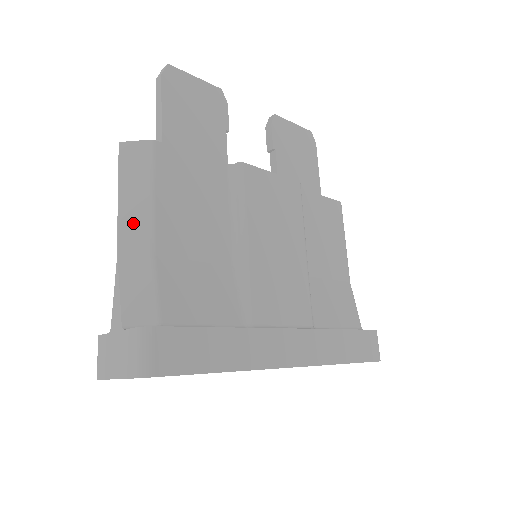
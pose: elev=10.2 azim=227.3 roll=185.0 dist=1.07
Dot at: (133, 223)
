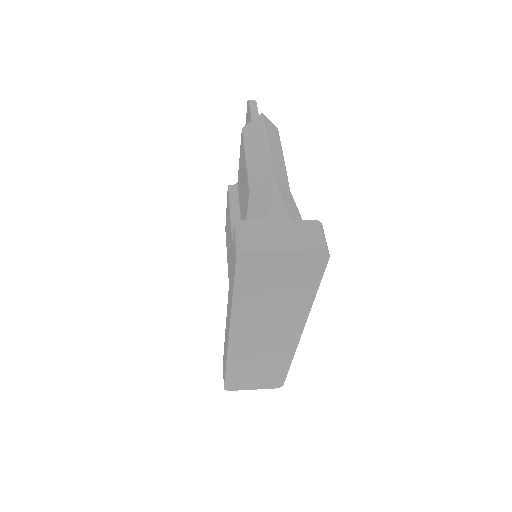
Dot at: (278, 163)
